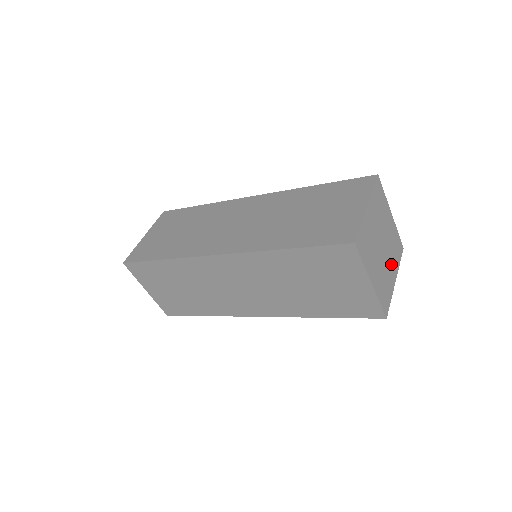
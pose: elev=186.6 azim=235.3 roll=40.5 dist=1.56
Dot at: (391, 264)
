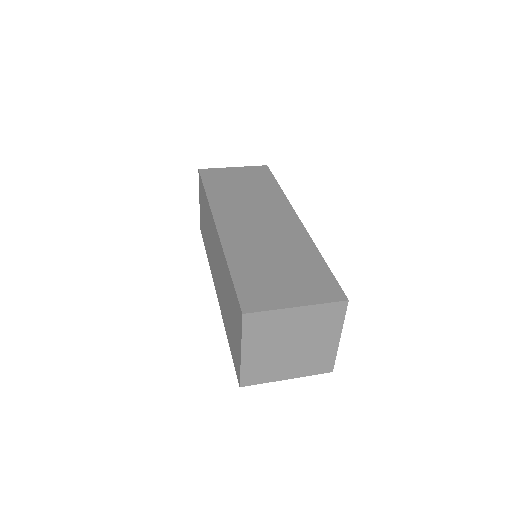
Dot at: (294, 365)
